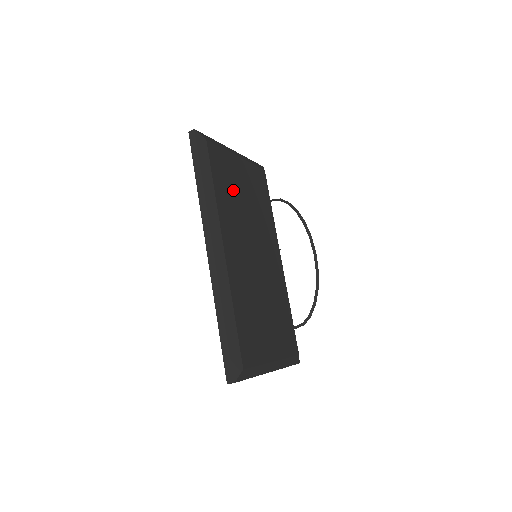
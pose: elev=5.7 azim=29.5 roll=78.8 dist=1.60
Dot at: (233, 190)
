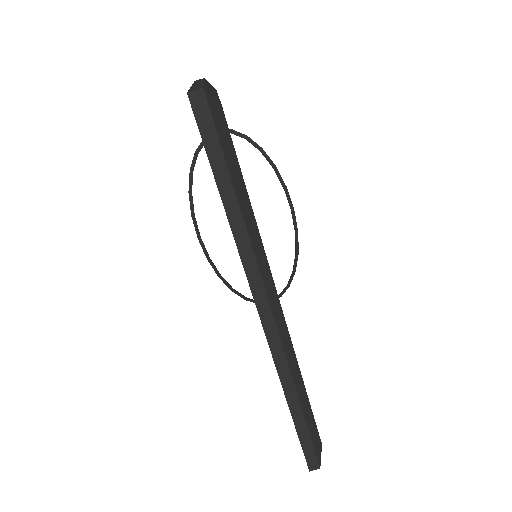
Dot at: occluded
